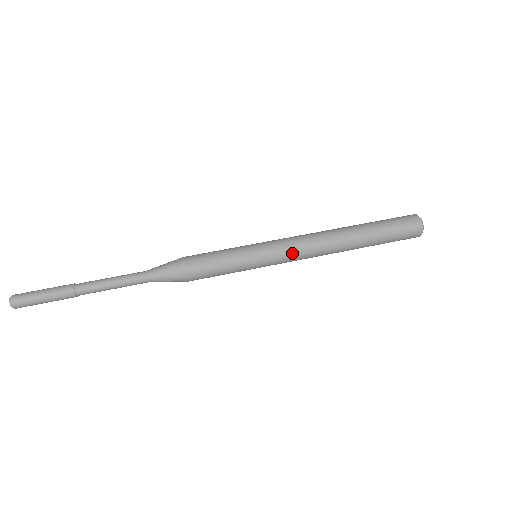
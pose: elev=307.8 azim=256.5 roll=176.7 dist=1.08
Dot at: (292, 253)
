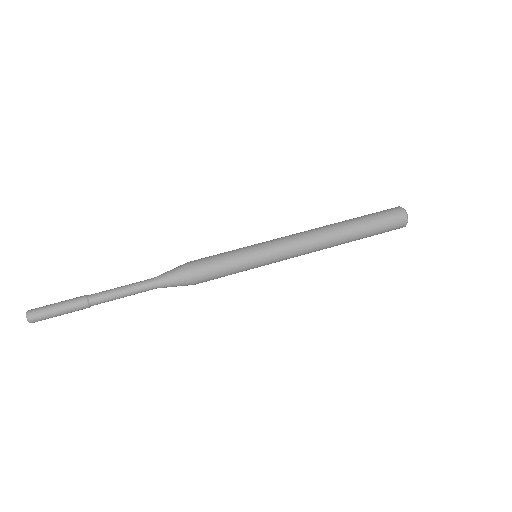
Dot at: (288, 245)
